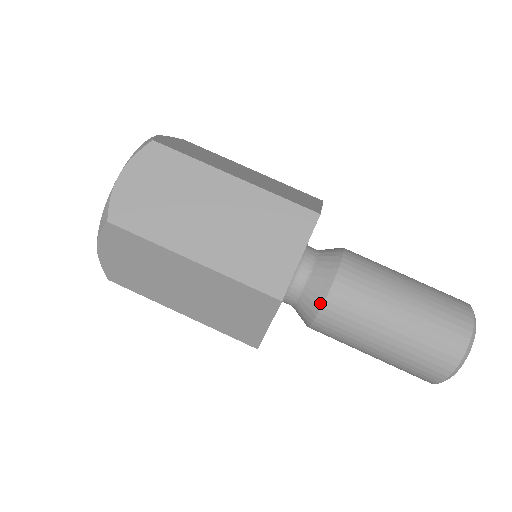
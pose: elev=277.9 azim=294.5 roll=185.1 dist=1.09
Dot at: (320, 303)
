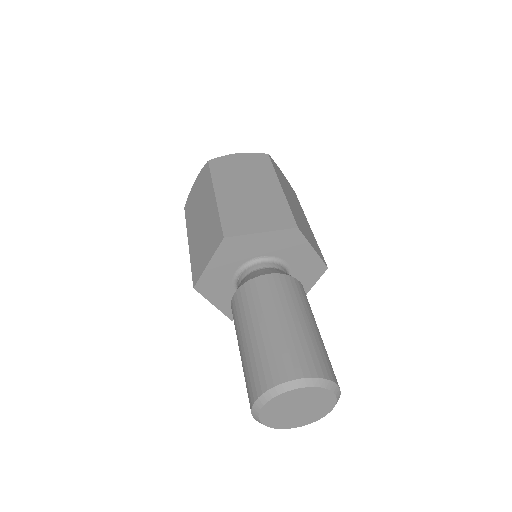
Dot at: (284, 273)
